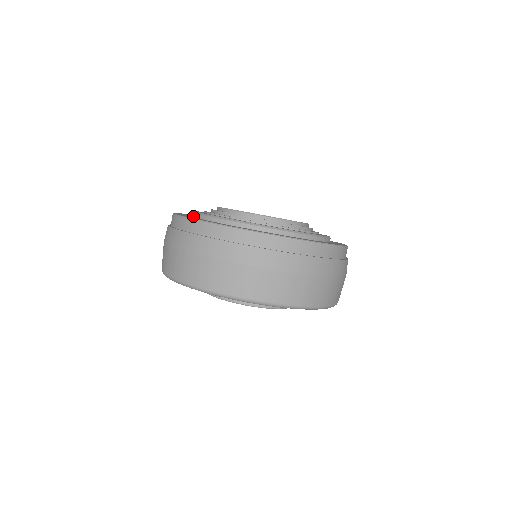
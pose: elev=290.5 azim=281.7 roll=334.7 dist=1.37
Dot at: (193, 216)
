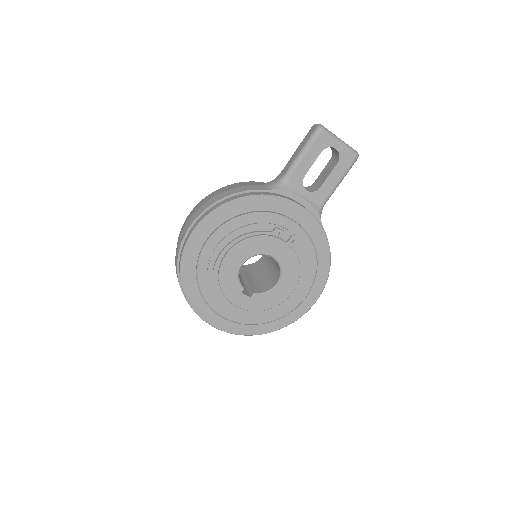
Dot at: (196, 268)
